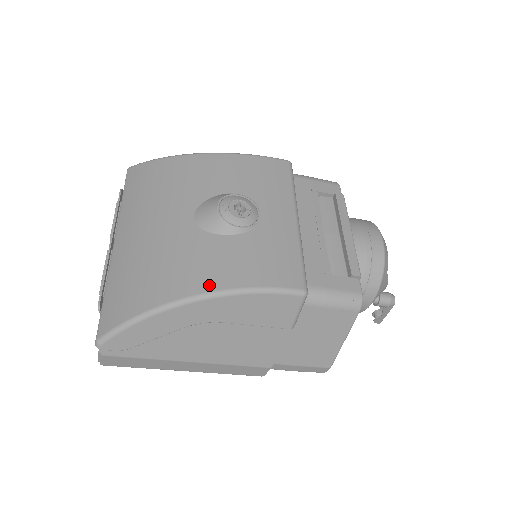
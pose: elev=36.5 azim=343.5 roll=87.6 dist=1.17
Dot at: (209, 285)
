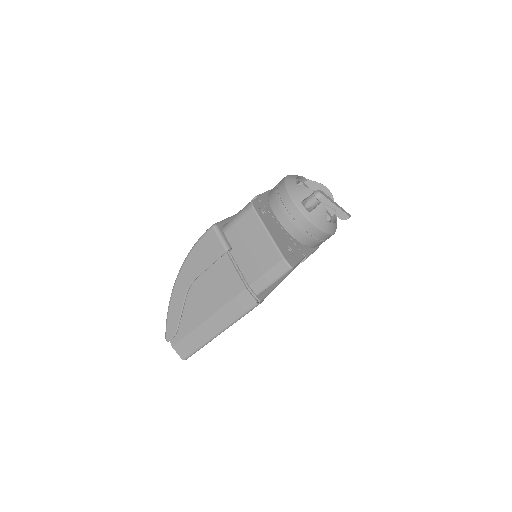
Dot at: occluded
